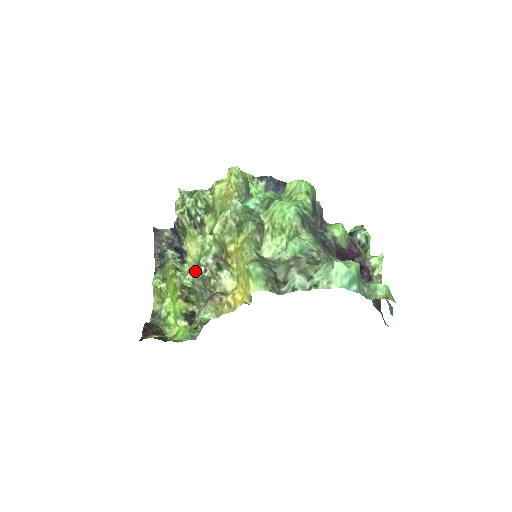
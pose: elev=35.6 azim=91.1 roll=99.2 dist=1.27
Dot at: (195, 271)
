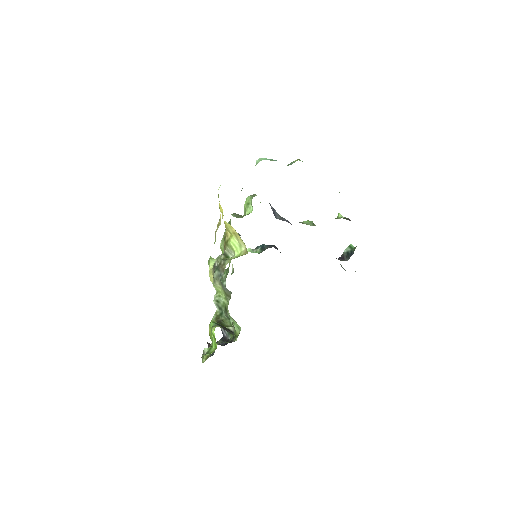
Dot at: occluded
